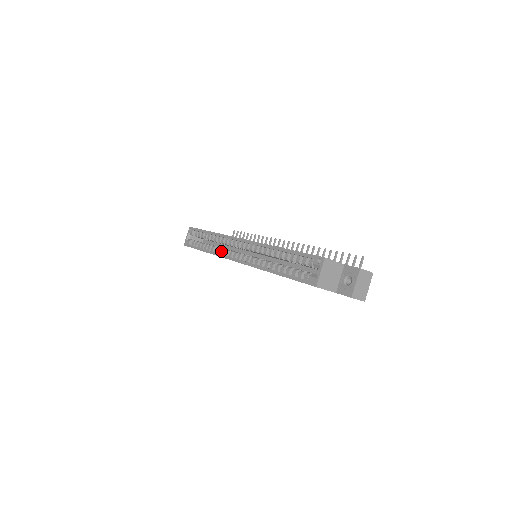
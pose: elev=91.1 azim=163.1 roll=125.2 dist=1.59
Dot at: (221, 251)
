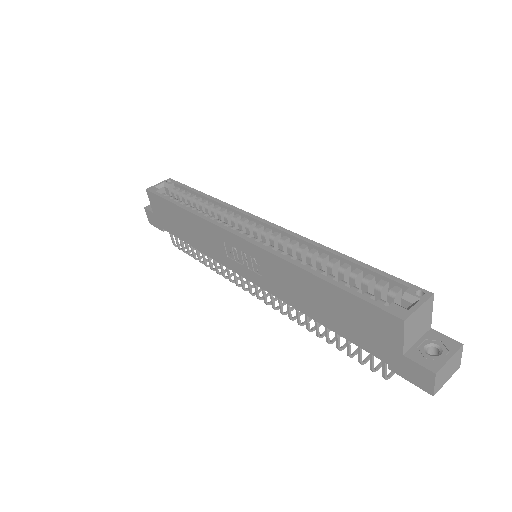
Dot at: occluded
